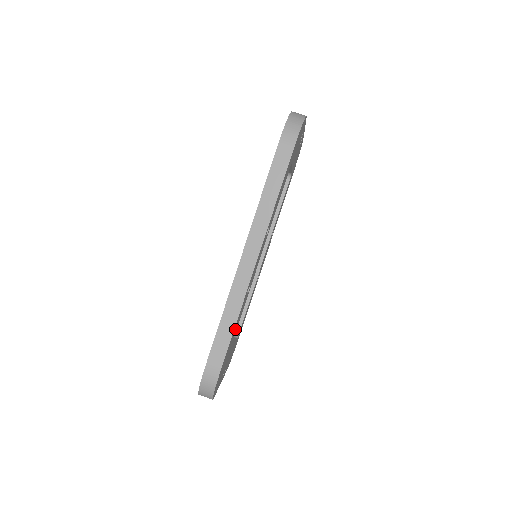
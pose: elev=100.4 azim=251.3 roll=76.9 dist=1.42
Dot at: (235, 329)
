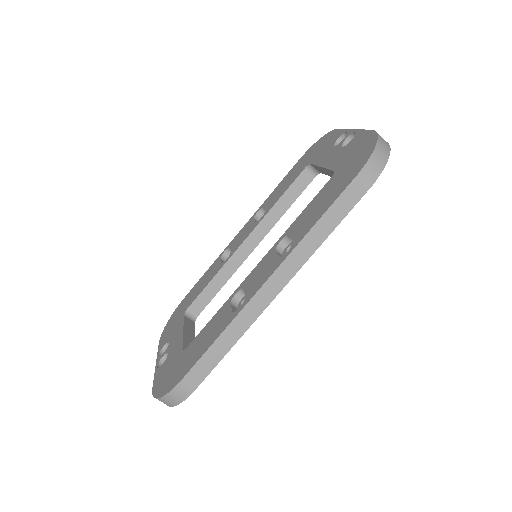
Dot at: occluded
